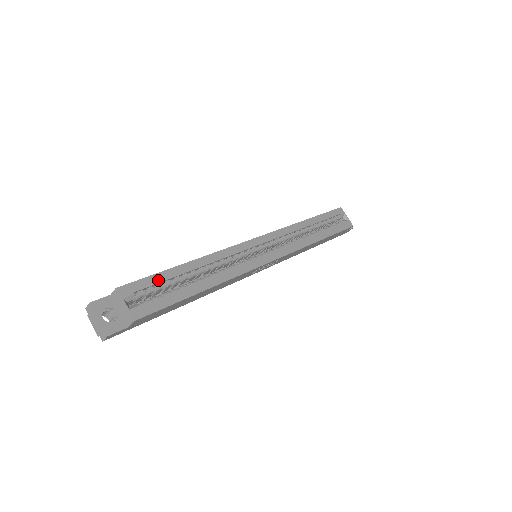
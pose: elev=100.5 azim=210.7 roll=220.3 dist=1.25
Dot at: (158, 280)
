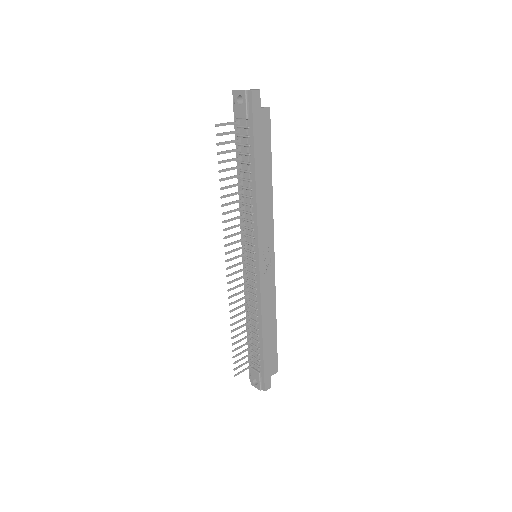
Dot at: occluded
